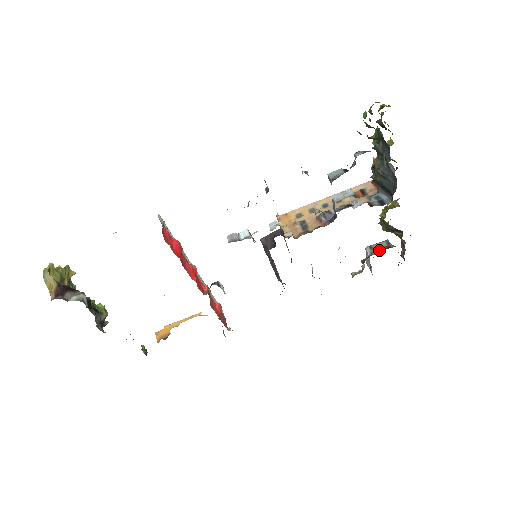
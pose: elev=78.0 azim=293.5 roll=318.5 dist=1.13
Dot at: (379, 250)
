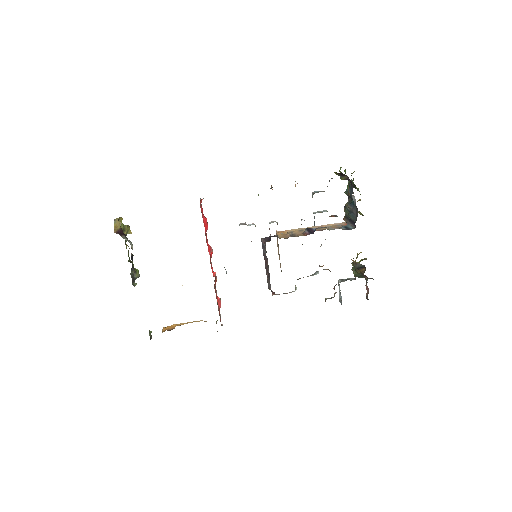
Dot at: occluded
